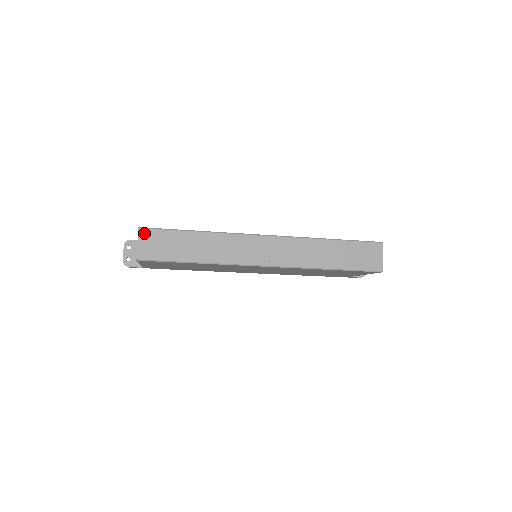
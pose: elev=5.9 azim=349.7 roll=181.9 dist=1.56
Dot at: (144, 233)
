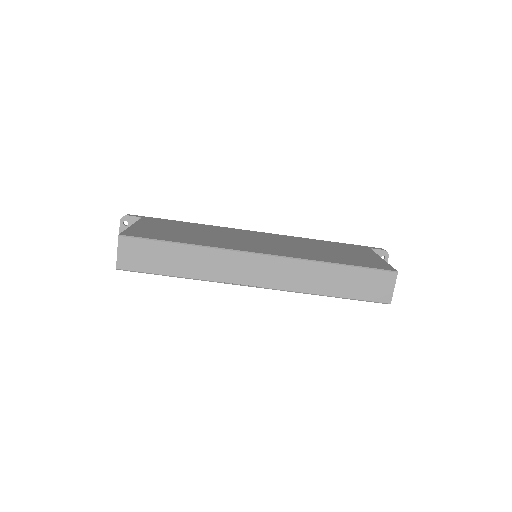
Dot at: (124, 242)
